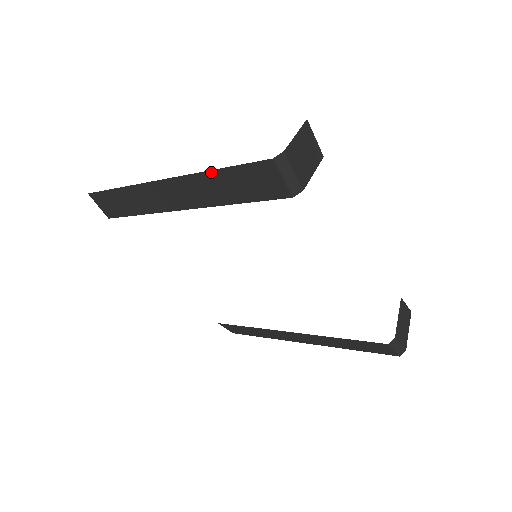
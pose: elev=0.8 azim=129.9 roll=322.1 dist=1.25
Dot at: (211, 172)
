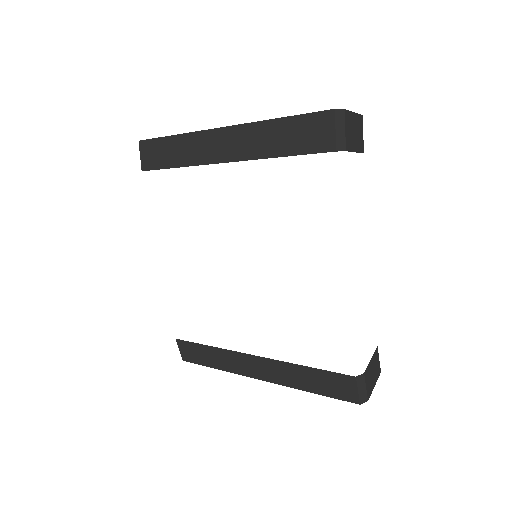
Dot at: (272, 121)
